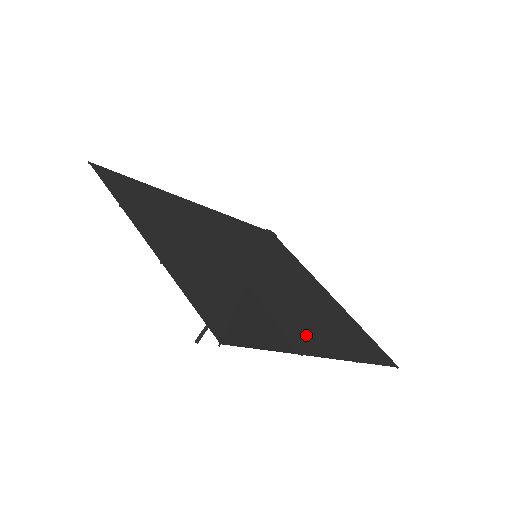
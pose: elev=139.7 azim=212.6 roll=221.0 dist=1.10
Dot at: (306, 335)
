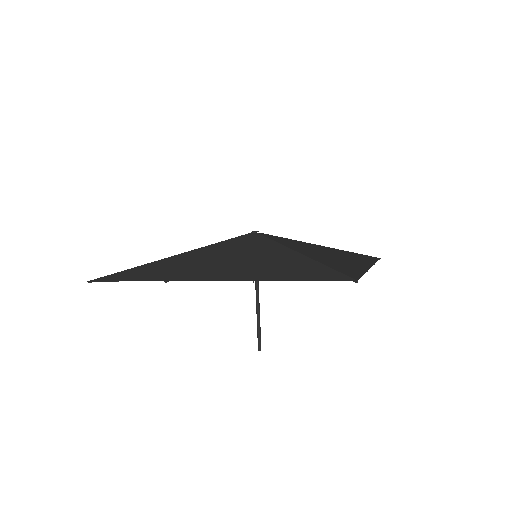
Dot at: (351, 263)
